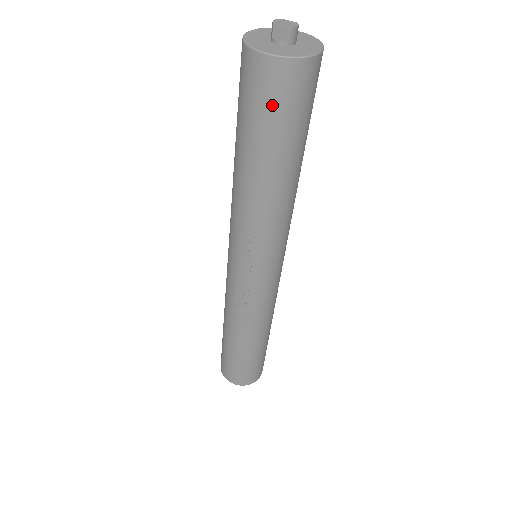
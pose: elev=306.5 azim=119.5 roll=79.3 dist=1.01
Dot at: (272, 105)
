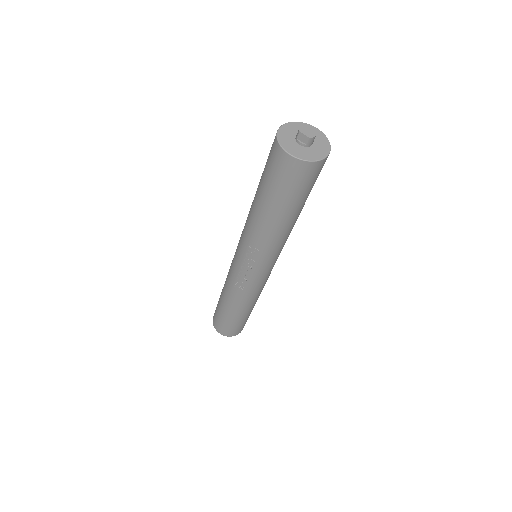
Dot at: (288, 182)
